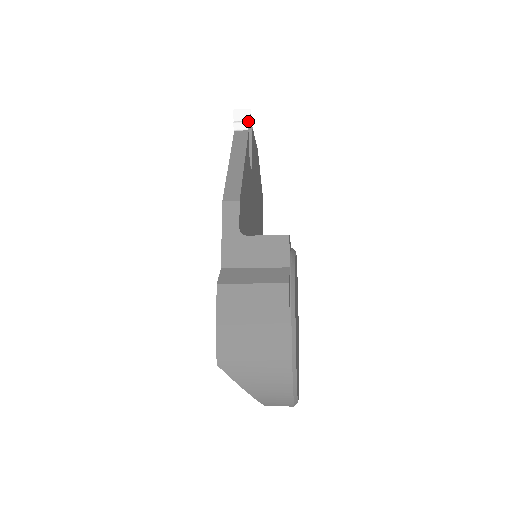
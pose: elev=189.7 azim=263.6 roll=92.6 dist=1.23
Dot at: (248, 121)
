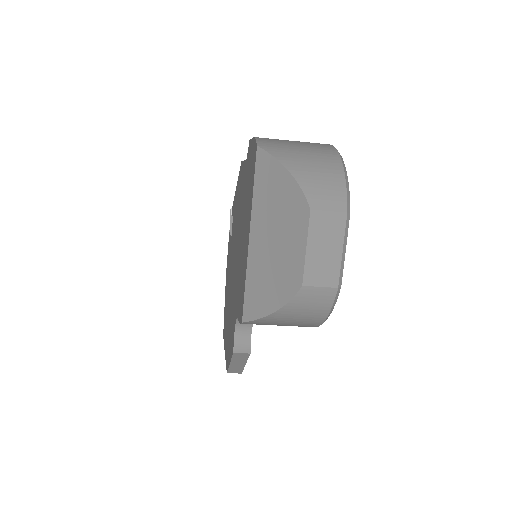
Dot at: occluded
